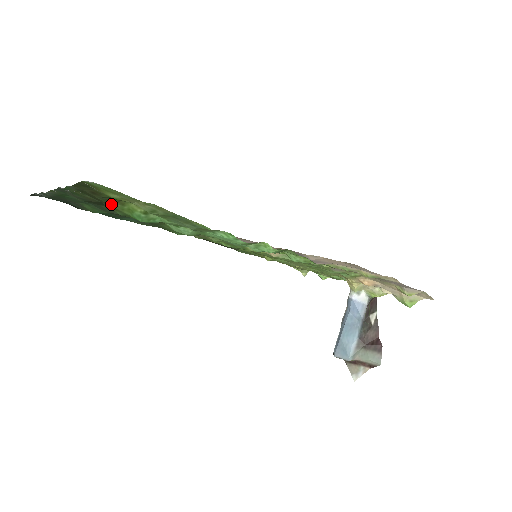
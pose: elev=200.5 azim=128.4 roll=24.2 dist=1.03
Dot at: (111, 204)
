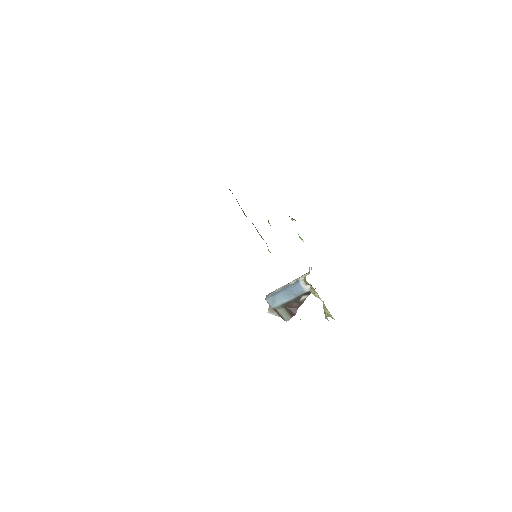
Dot at: occluded
